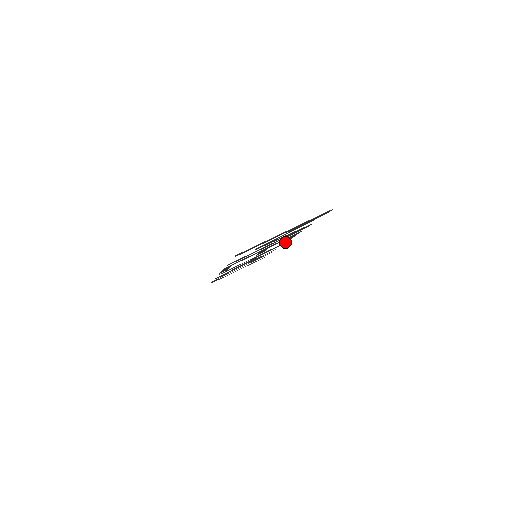
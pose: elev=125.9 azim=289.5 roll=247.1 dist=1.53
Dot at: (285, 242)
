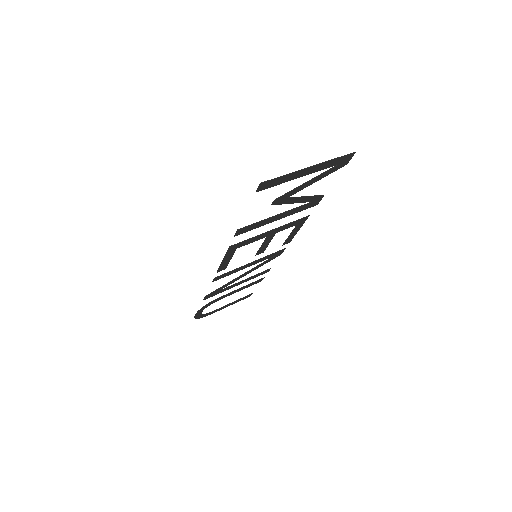
Dot at: (284, 248)
